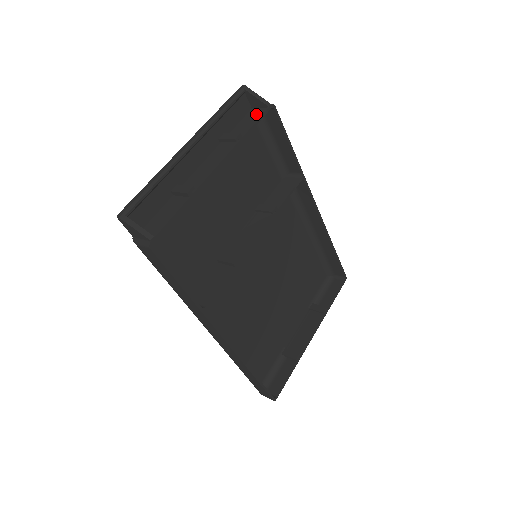
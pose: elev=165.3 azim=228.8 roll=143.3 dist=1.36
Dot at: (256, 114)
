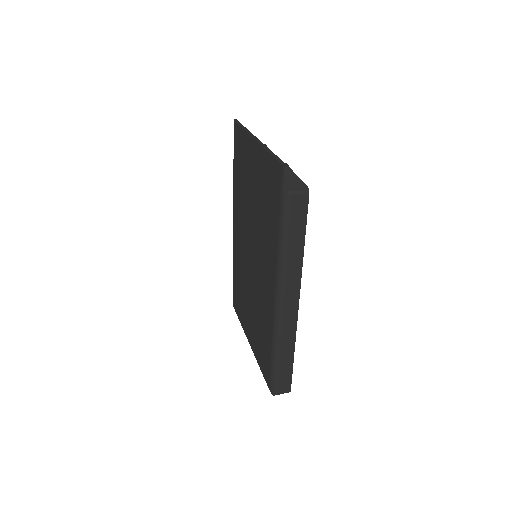
Dot at: occluded
